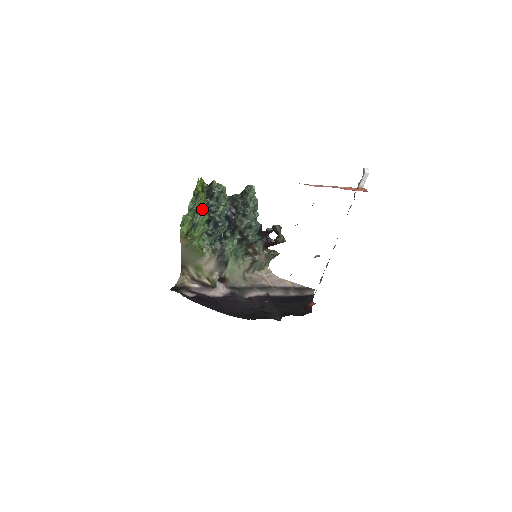
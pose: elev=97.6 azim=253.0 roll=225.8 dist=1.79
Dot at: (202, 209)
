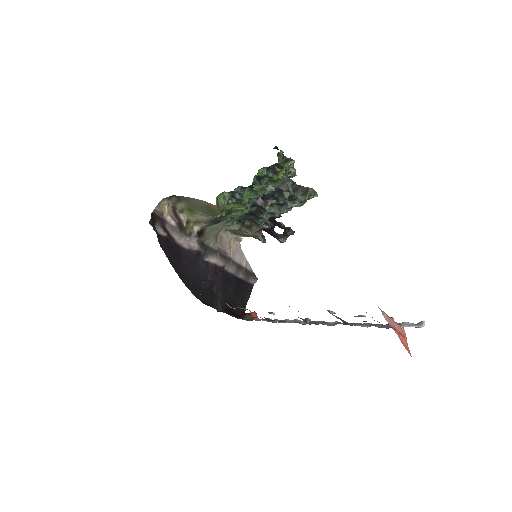
Dot at: occluded
